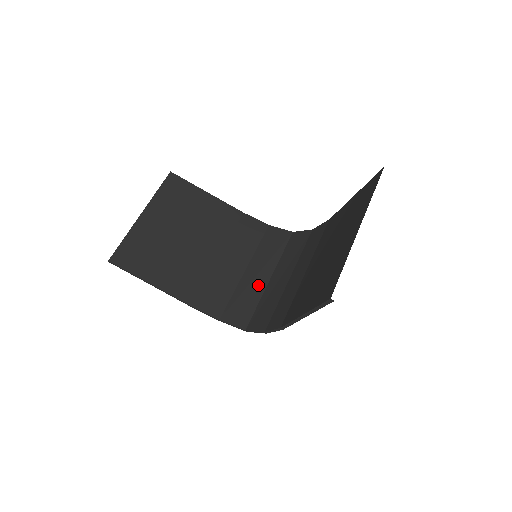
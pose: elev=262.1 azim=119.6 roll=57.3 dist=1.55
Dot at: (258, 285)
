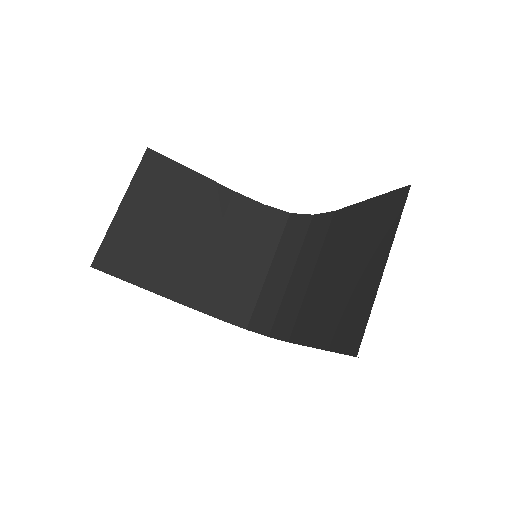
Dot at: (256, 278)
